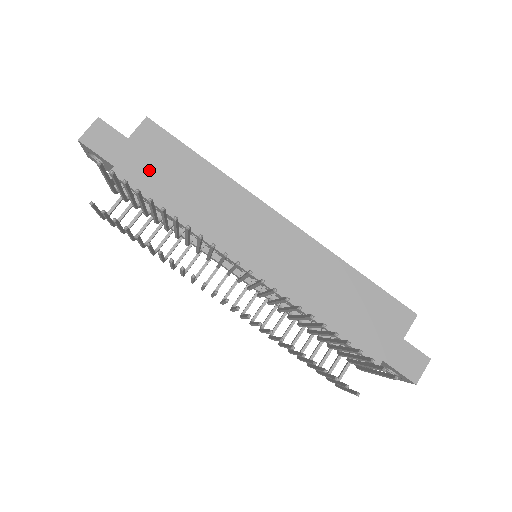
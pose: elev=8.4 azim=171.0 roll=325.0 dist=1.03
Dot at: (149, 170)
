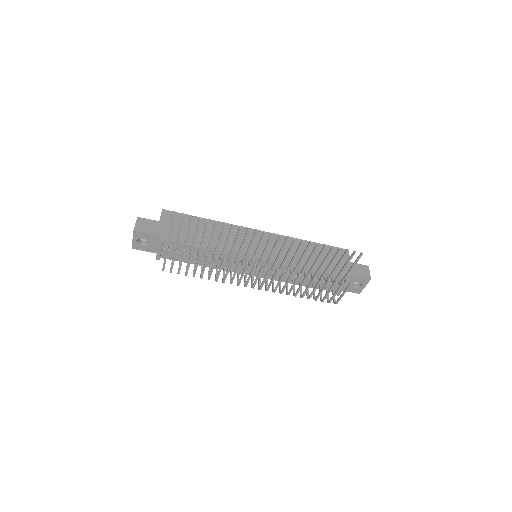
Dot at: occluded
